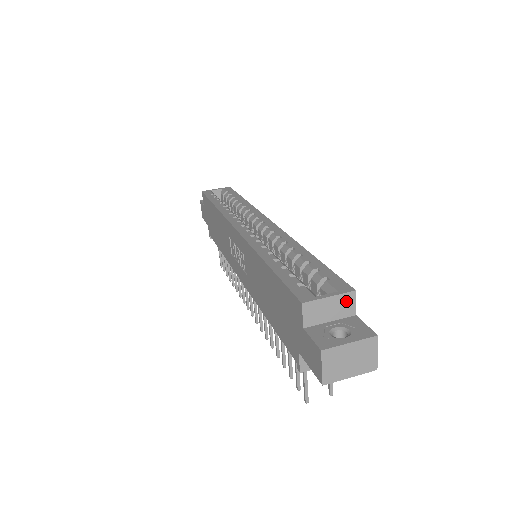
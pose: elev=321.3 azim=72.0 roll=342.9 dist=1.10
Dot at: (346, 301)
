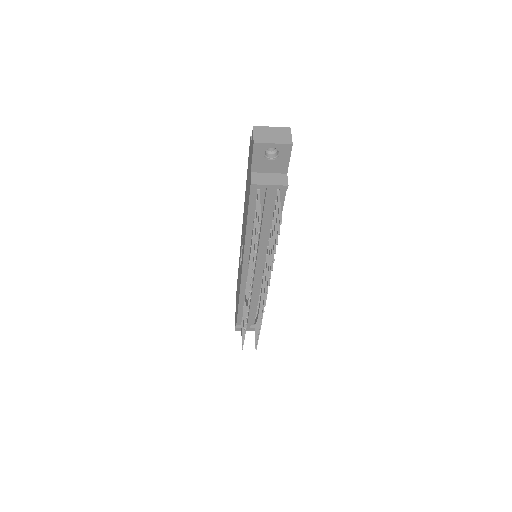
Dot at: occluded
